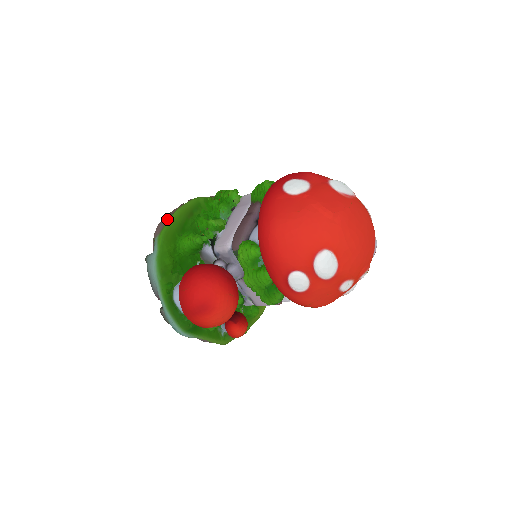
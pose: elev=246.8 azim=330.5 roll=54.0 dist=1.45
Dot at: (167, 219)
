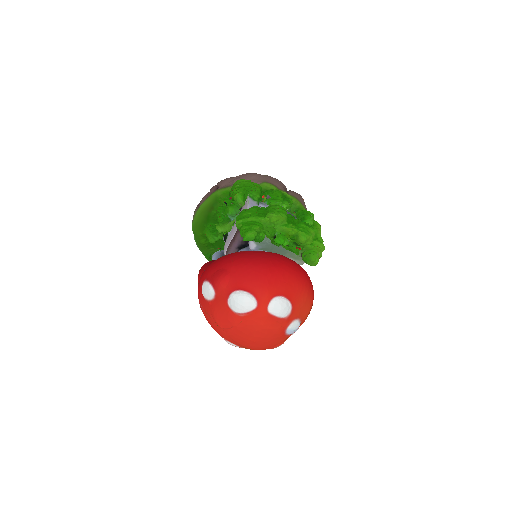
Dot at: (195, 213)
